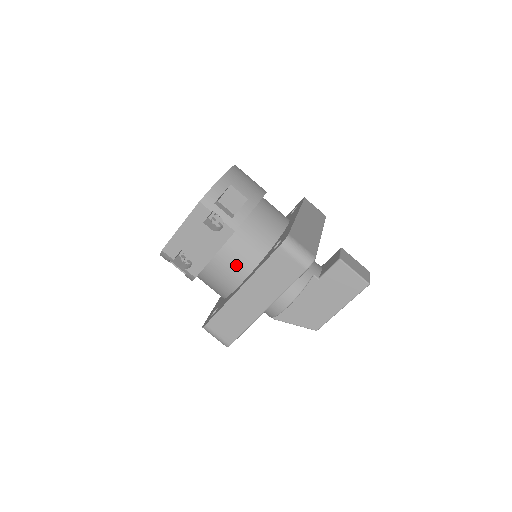
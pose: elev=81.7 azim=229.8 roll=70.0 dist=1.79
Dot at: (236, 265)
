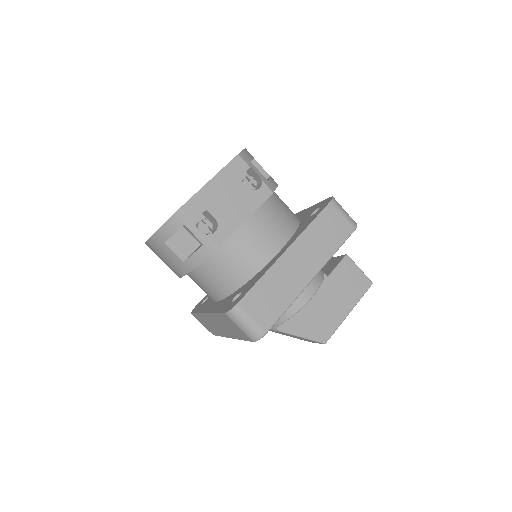
Dot at: (272, 231)
